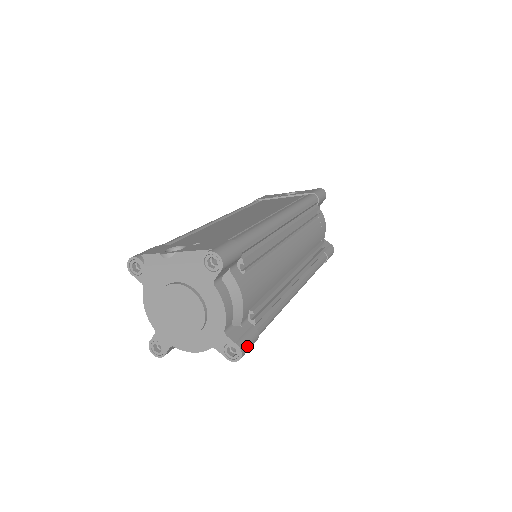
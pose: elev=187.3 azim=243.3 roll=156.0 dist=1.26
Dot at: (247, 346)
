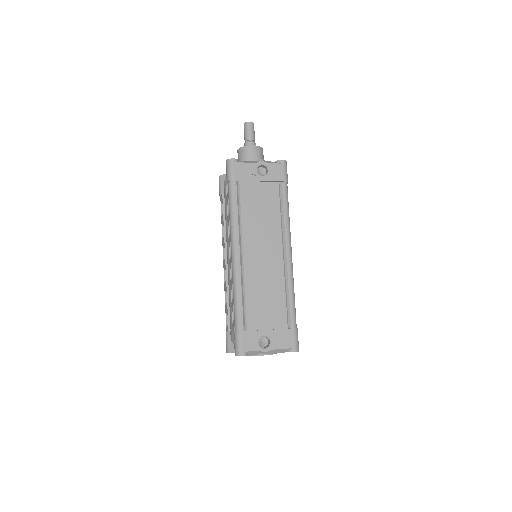
Dot at: occluded
